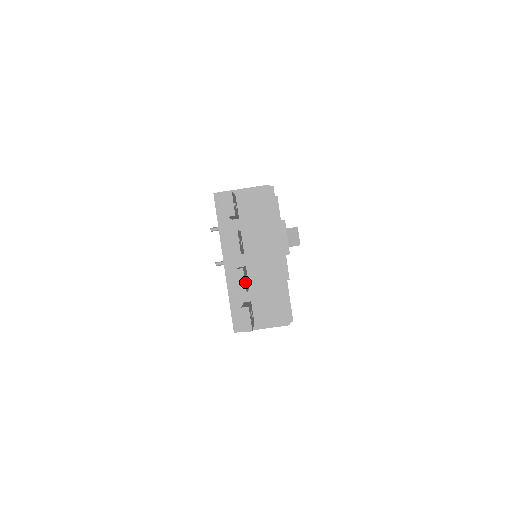
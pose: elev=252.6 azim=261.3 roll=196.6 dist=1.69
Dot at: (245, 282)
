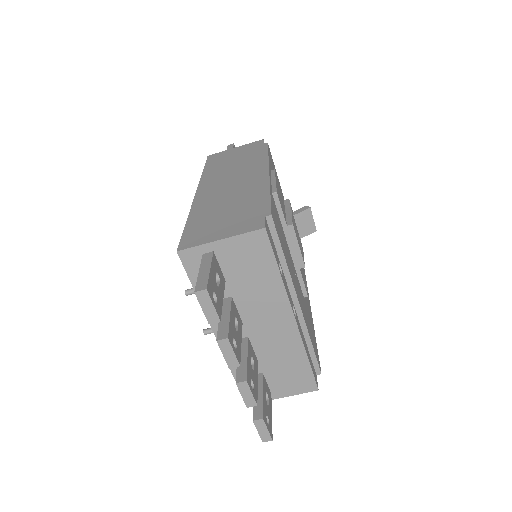
Dot at: (252, 391)
